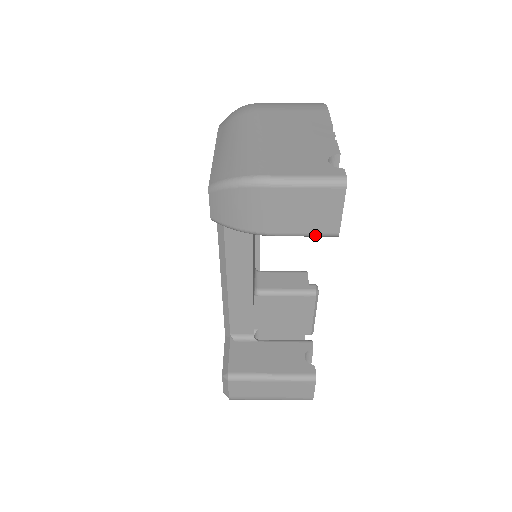
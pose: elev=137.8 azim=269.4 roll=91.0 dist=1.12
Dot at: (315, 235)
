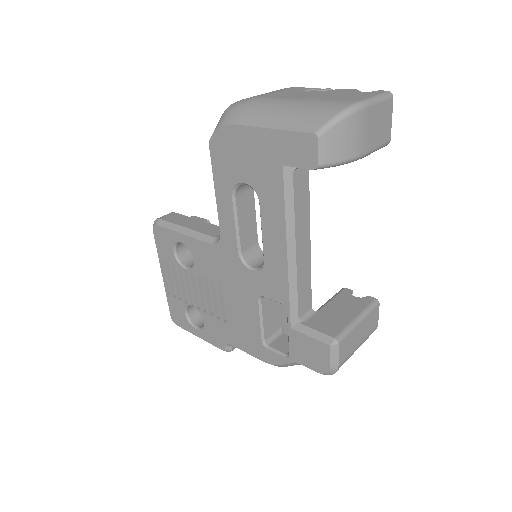
Dot at: (381, 146)
